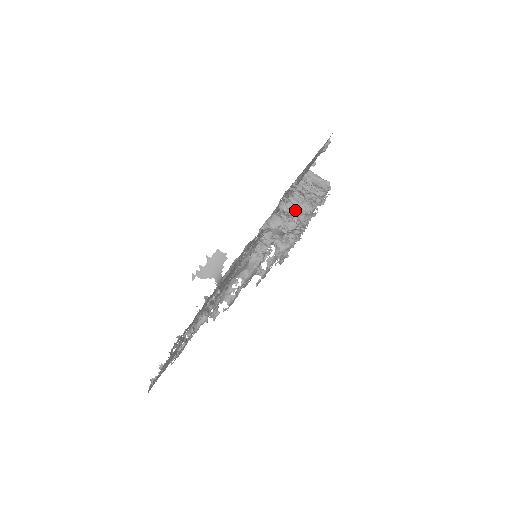
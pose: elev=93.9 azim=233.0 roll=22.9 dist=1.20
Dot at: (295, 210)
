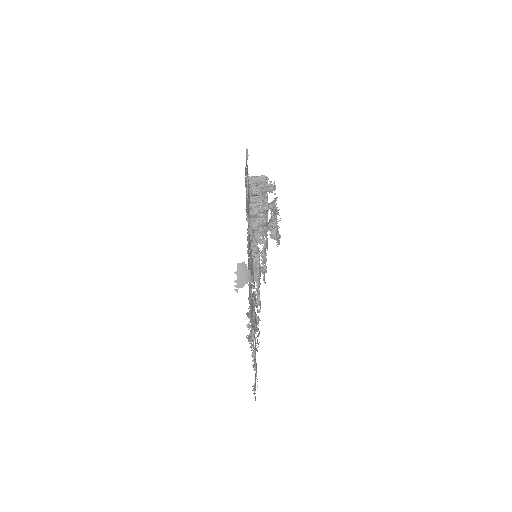
Dot at: (257, 209)
